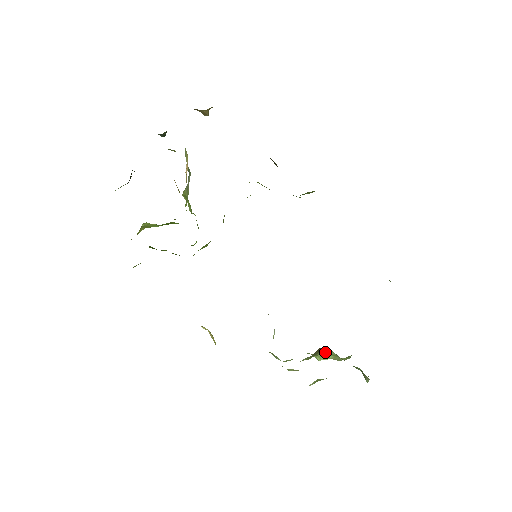
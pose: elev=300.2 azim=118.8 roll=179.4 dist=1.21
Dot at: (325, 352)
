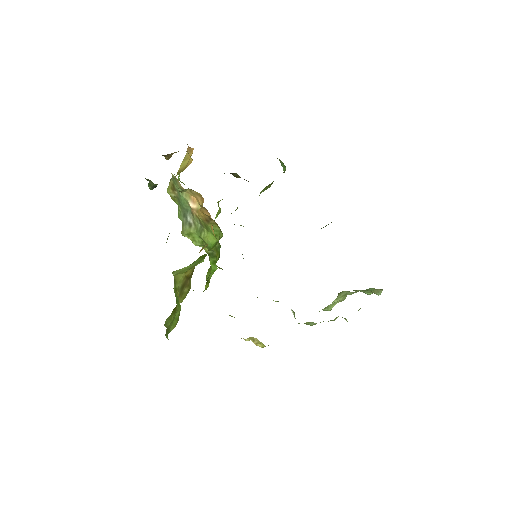
Dot at: (338, 297)
